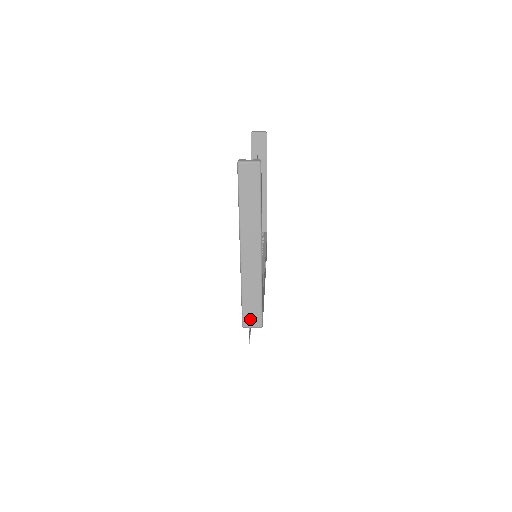
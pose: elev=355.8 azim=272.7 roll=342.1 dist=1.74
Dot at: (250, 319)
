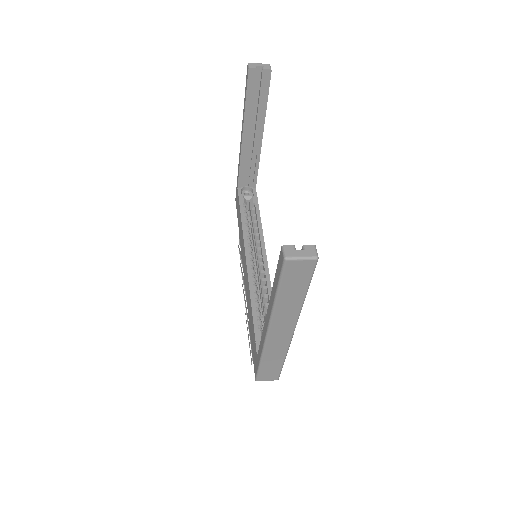
Dot at: (266, 376)
